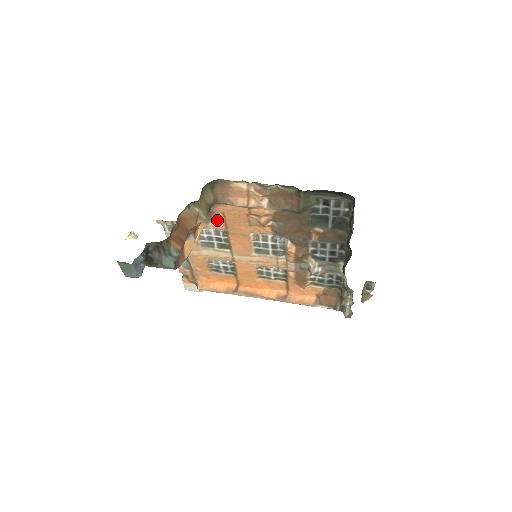
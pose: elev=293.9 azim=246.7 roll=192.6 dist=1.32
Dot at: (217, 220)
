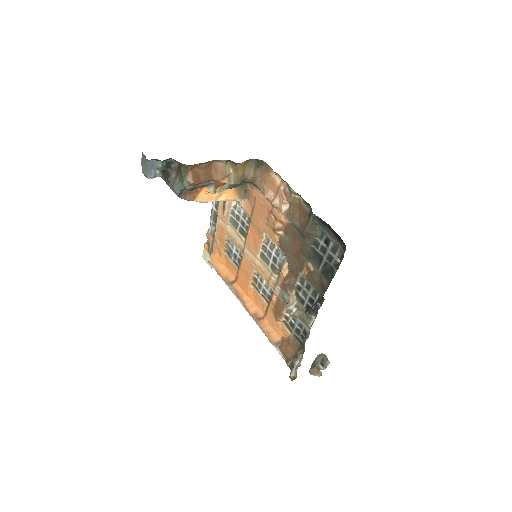
Dot at: (249, 202)
